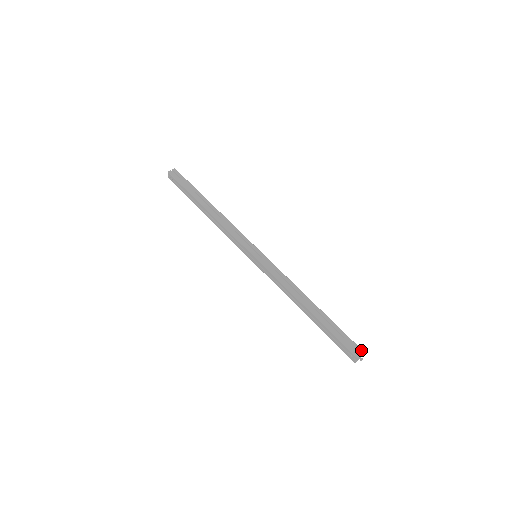
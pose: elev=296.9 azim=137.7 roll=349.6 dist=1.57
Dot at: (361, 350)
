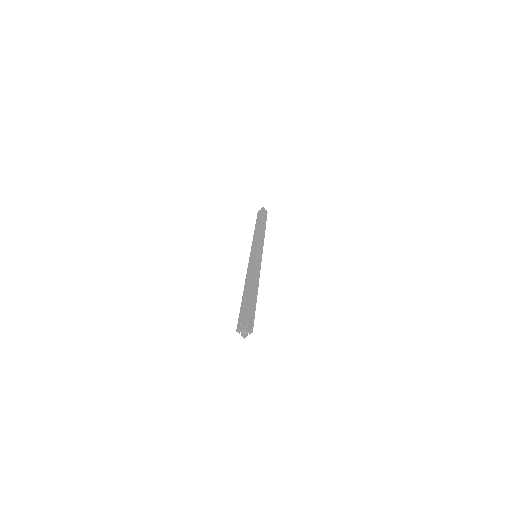
Dot at: occluded
